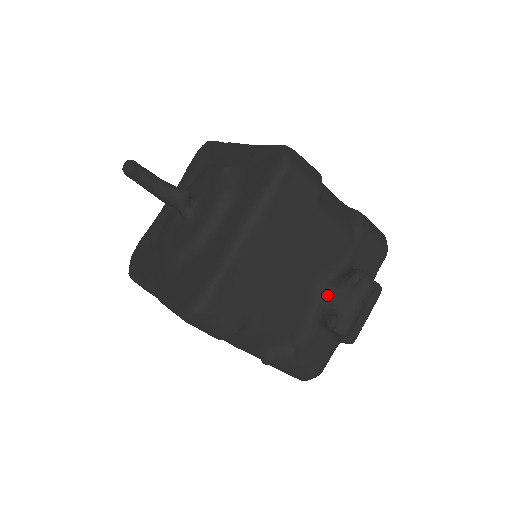
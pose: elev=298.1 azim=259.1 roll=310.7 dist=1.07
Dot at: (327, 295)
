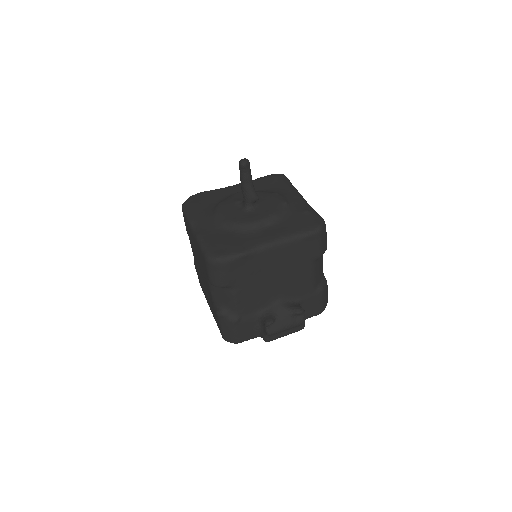
Dot at: (278, 307)
